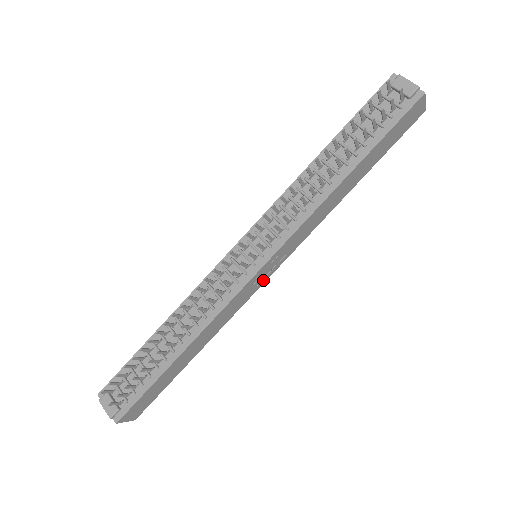
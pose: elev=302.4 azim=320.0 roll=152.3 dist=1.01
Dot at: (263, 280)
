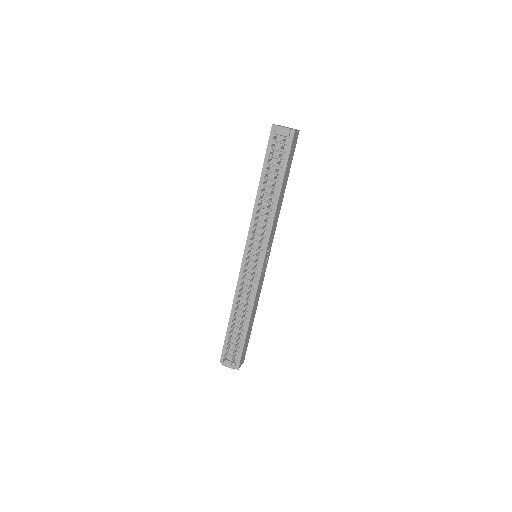
Dot at: (266, 264)
